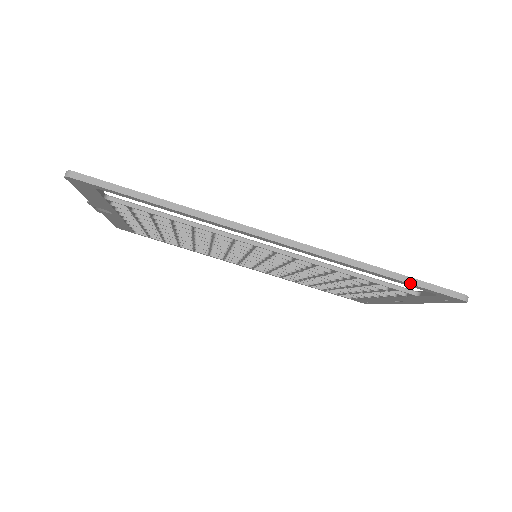
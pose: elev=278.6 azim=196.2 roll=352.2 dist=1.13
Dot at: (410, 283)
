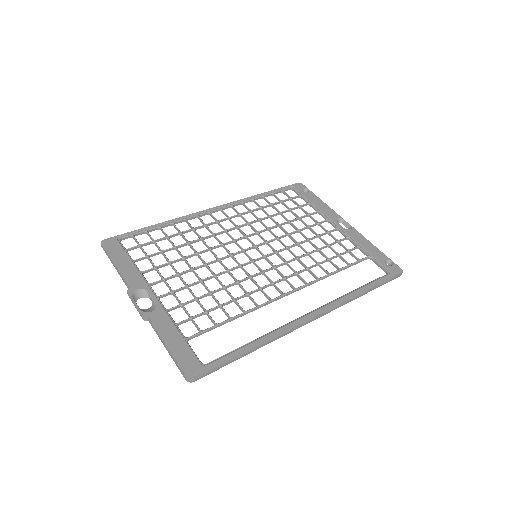
Dot at: occluded
